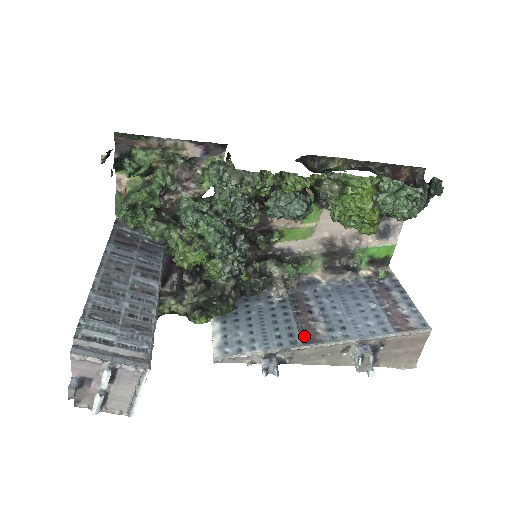
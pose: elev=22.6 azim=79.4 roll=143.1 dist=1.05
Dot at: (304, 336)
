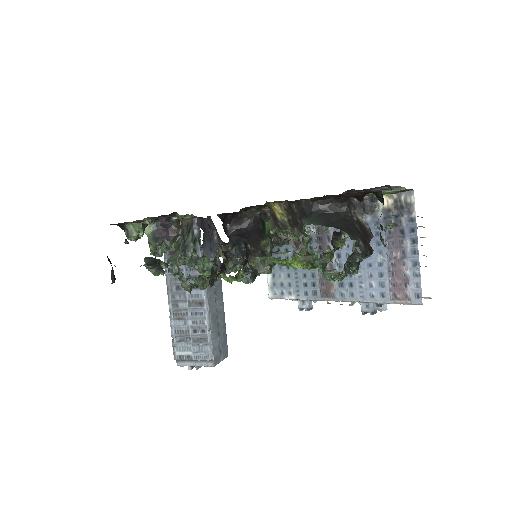
Dot at: (323, 287)
